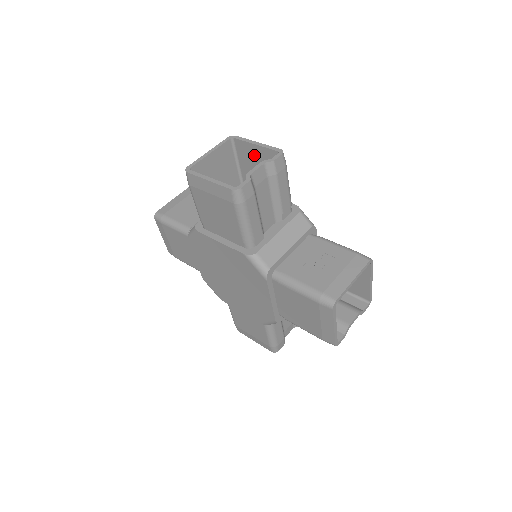
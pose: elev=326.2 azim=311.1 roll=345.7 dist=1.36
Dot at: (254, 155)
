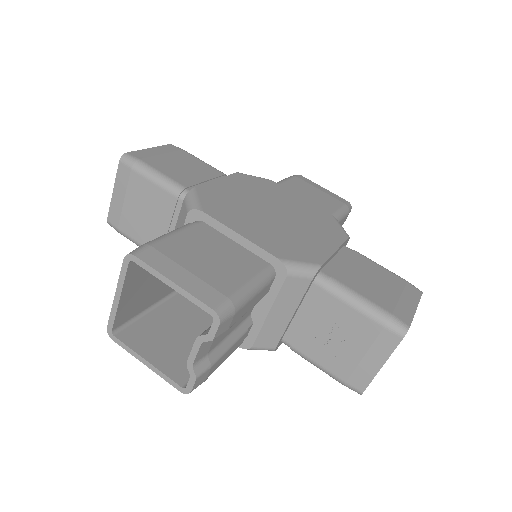
Dot at: occluded
